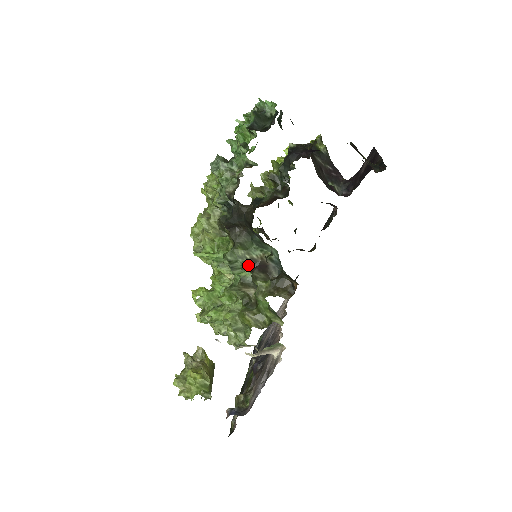
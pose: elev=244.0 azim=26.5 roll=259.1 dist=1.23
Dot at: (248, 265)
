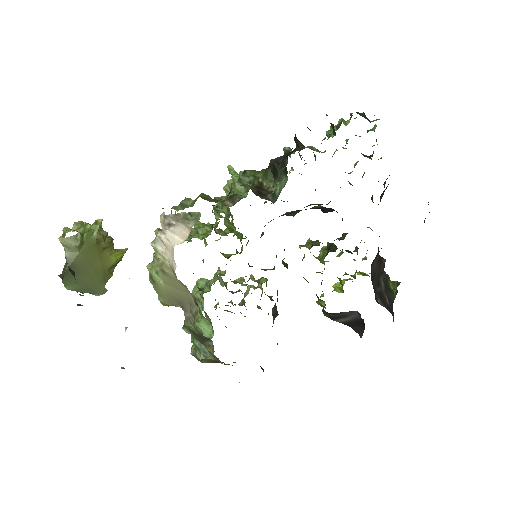
Dot at: occluded
